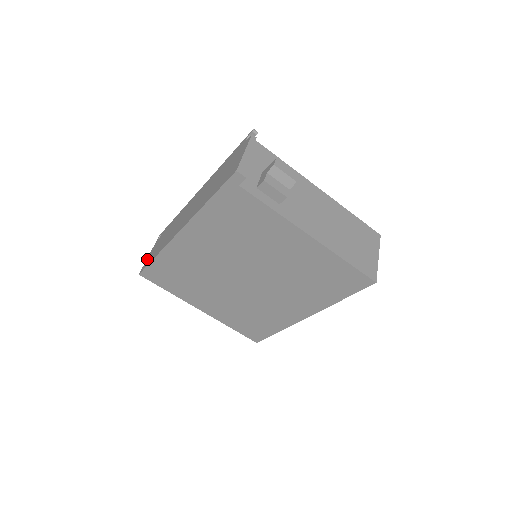
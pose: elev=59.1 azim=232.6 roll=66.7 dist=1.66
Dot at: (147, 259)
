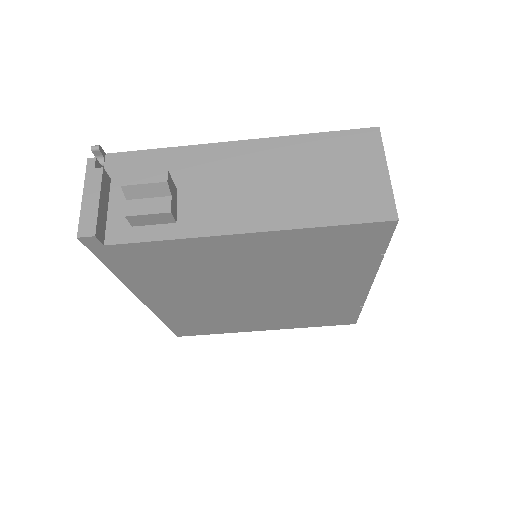
Dot at: occluded
